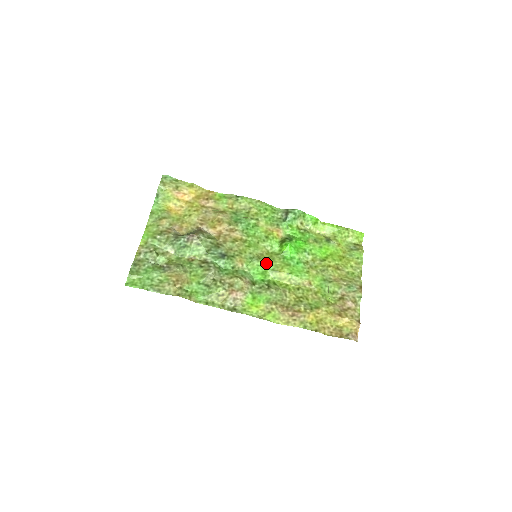
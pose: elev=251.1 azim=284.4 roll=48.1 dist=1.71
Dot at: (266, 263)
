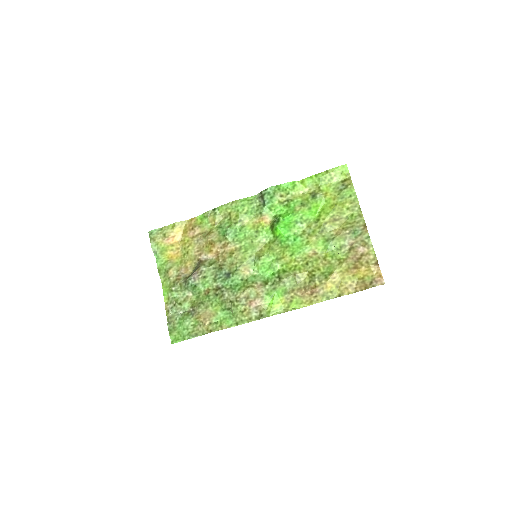
Dot at: (268, 257)
